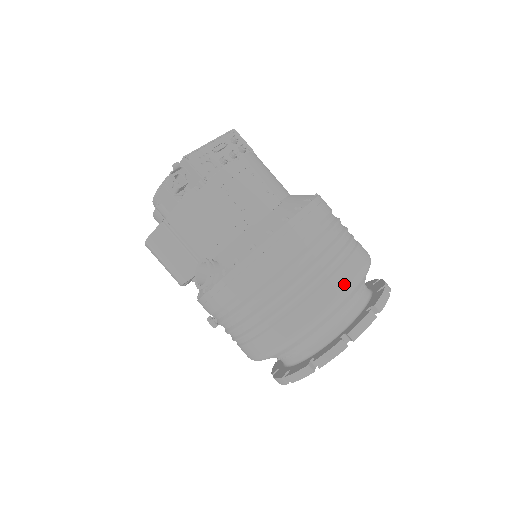
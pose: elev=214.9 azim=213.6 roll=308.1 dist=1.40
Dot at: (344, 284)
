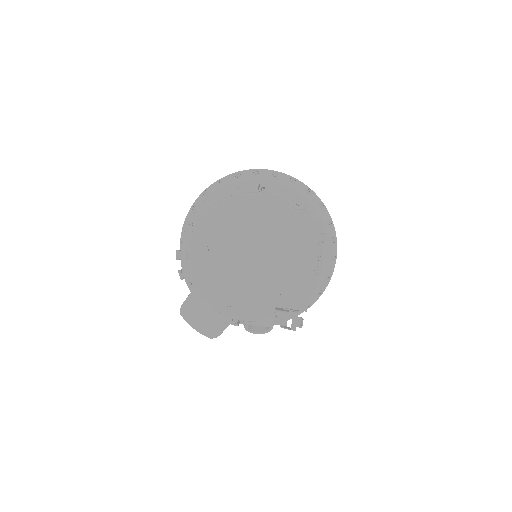
Dot at: occluded
